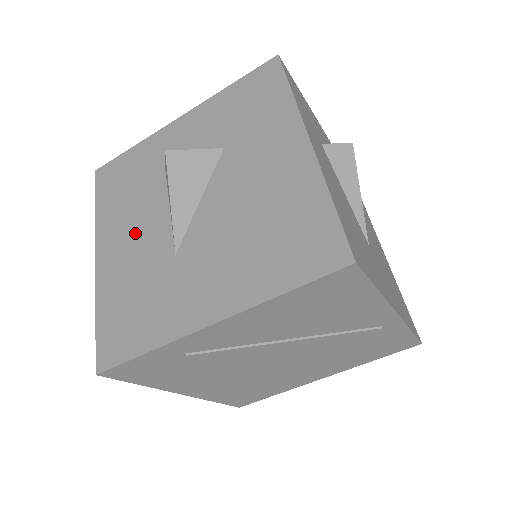
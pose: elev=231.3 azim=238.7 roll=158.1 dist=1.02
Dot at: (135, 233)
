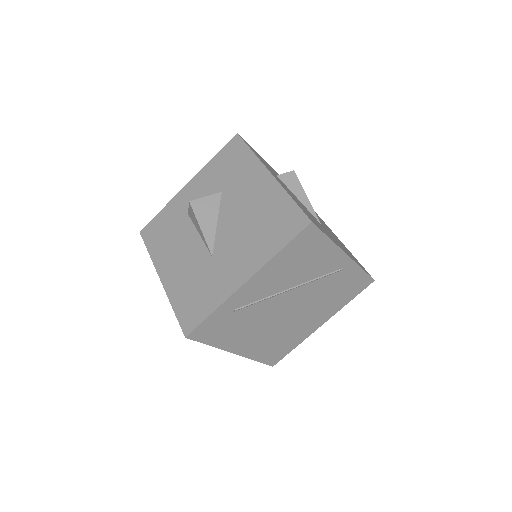
Dot at: (182, 255)
